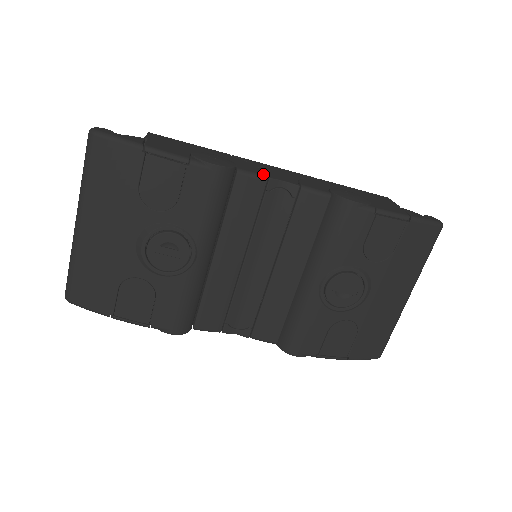
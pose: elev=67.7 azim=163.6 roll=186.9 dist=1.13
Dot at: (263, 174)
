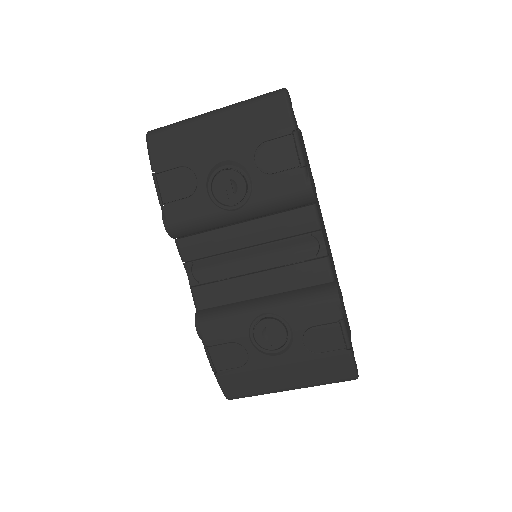
Dot at: (321, 224)
